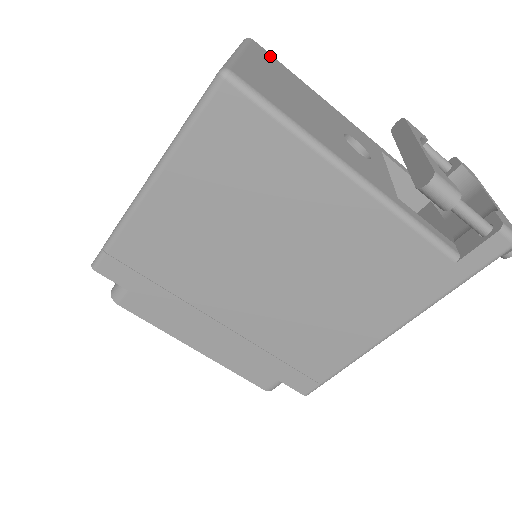
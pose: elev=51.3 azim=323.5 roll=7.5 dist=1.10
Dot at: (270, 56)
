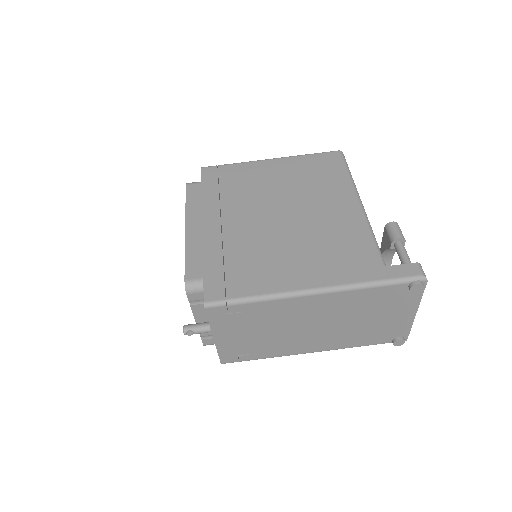
Dot at: occluded
